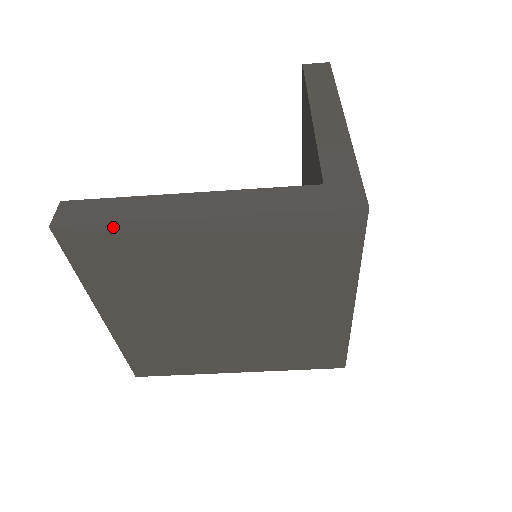
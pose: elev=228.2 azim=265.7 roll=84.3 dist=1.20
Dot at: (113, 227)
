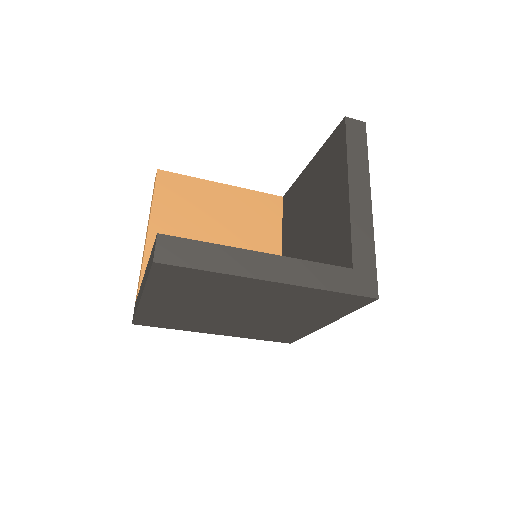
Dot at: (203, 272)
